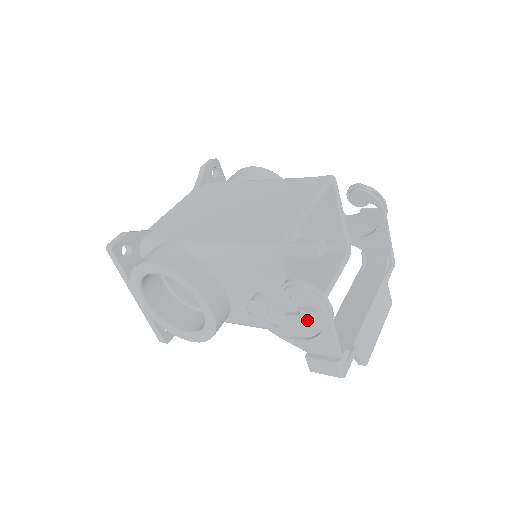
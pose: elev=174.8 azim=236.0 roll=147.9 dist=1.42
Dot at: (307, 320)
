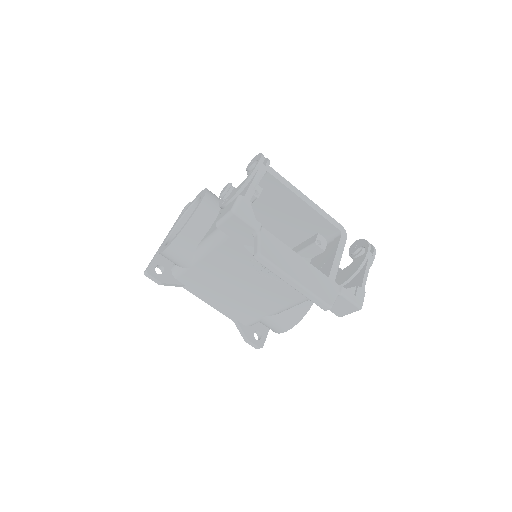
Dot at: occluded
